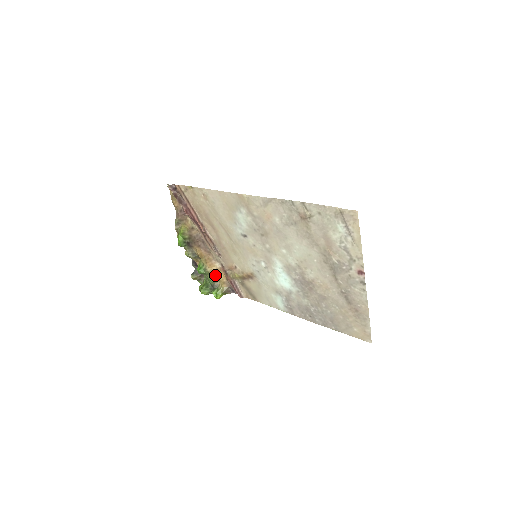
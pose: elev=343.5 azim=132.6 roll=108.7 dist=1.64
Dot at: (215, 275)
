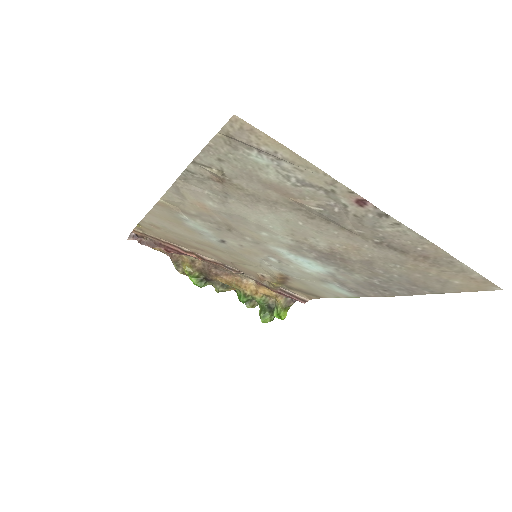
Dot at: (260, 294)
